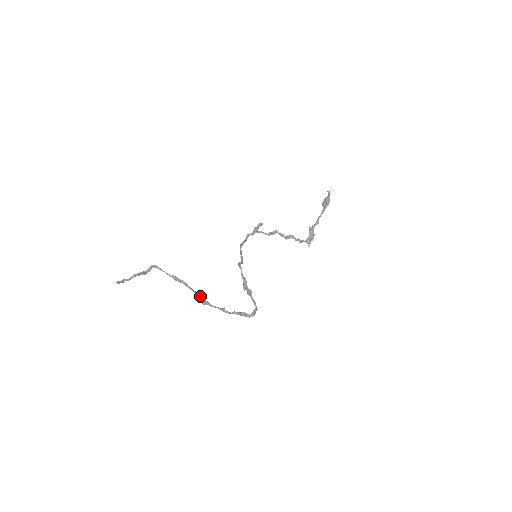
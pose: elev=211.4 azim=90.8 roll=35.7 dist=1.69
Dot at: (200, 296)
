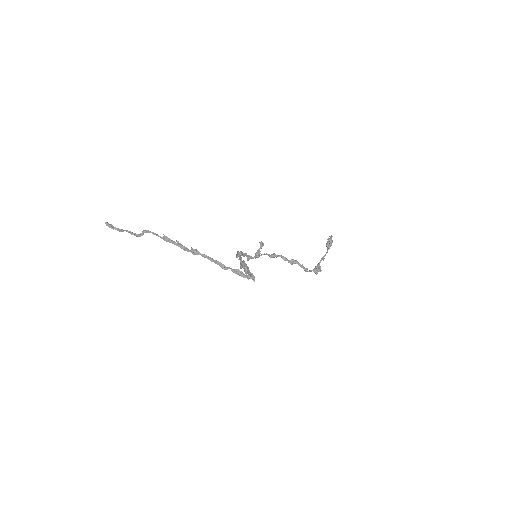
Dot at: occluded
